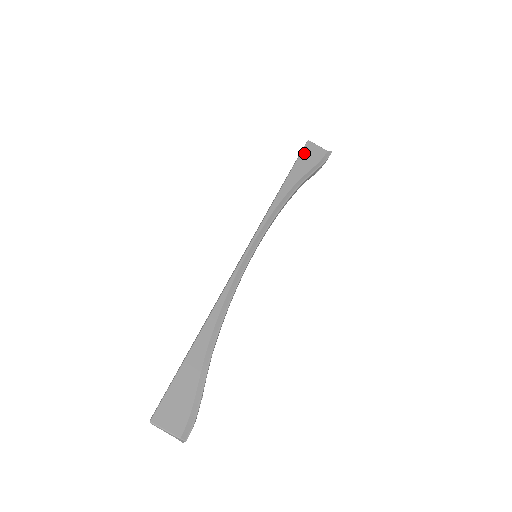
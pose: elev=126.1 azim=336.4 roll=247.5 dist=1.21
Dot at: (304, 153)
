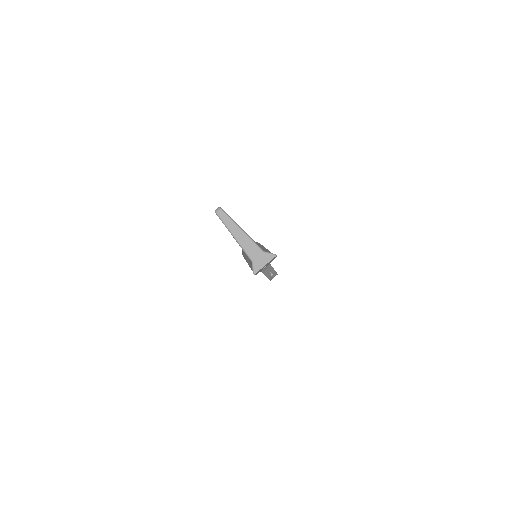
Dot at: occluded
